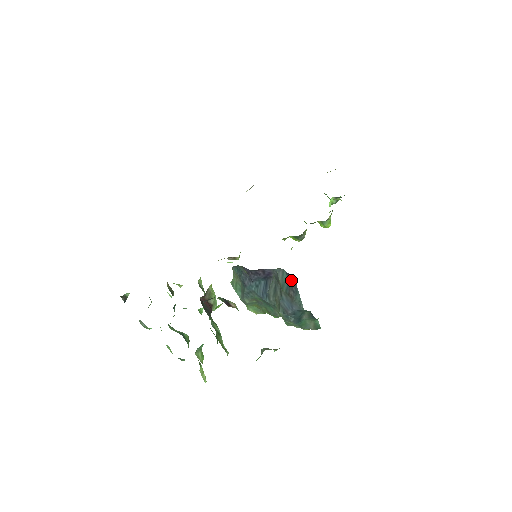
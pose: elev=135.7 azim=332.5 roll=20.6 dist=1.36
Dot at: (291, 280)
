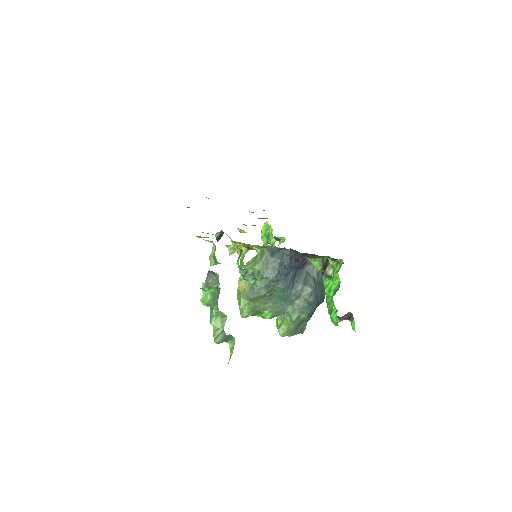
Dot at: occluded
